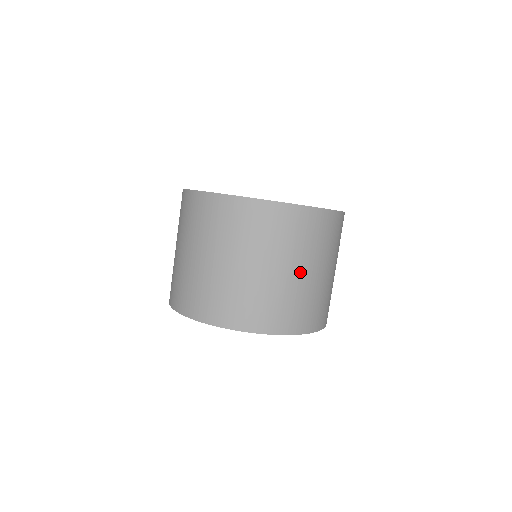
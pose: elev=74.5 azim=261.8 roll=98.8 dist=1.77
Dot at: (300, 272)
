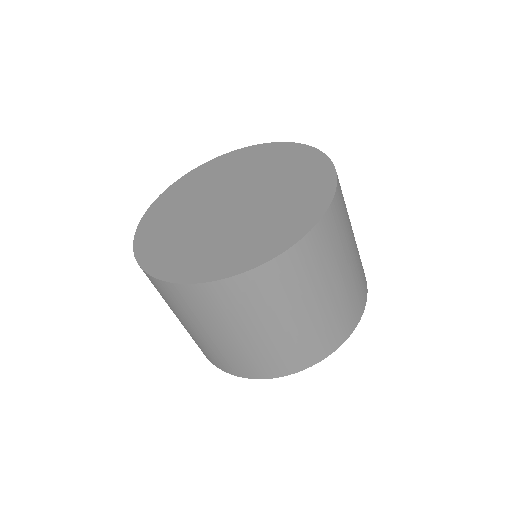
Dot at: (314, 306)
